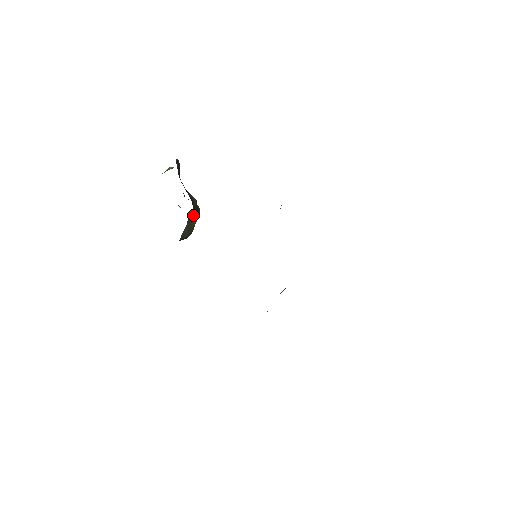
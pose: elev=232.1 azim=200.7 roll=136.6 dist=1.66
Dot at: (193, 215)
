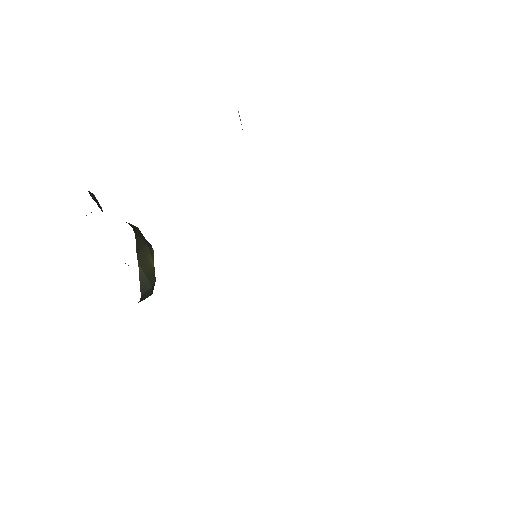
Dot at: (142, 249)
